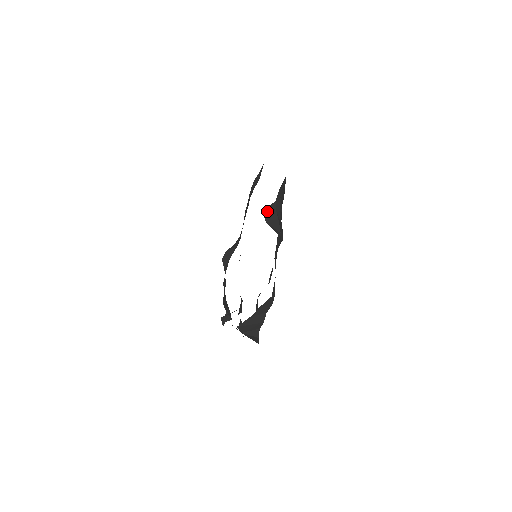
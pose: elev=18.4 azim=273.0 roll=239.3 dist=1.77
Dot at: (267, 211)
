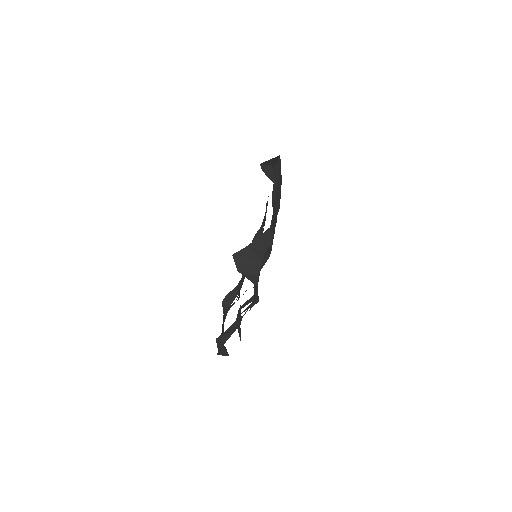
Dot at: (264, 167)
